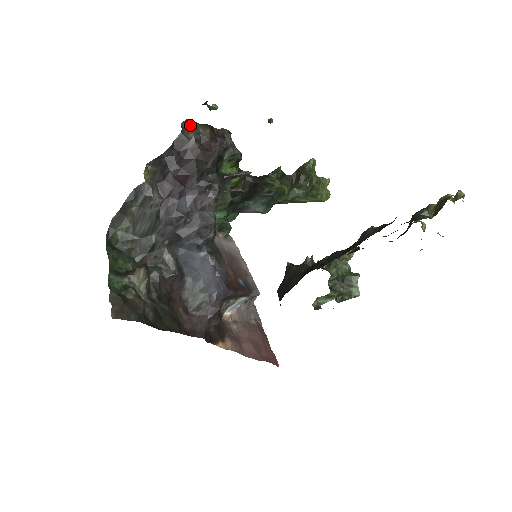
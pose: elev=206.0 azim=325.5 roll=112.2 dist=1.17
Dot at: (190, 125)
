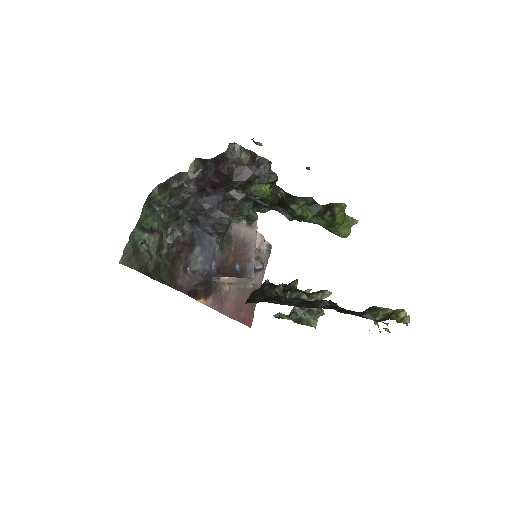
Dot at: (236, 148)
